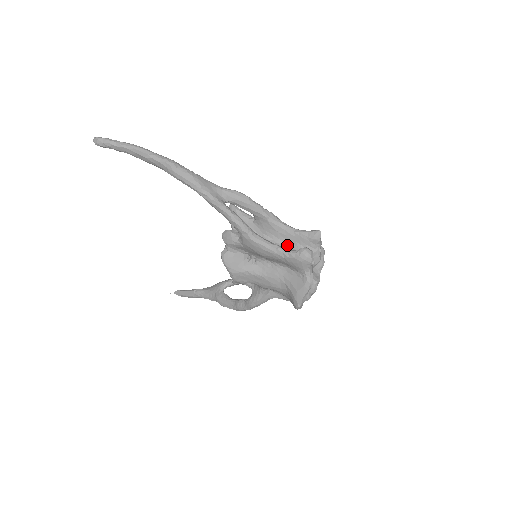
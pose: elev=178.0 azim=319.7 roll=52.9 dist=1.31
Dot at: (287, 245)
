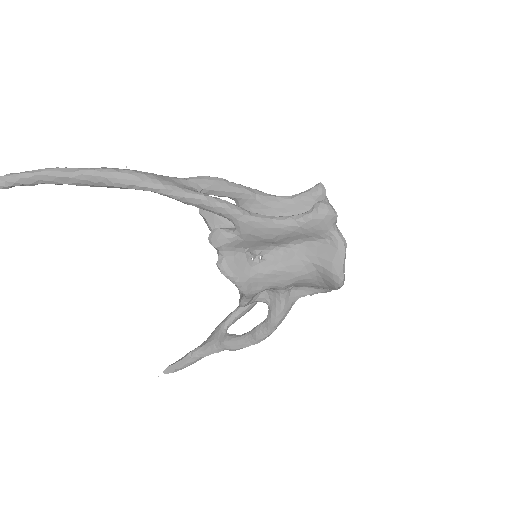
Dot at: occluded
